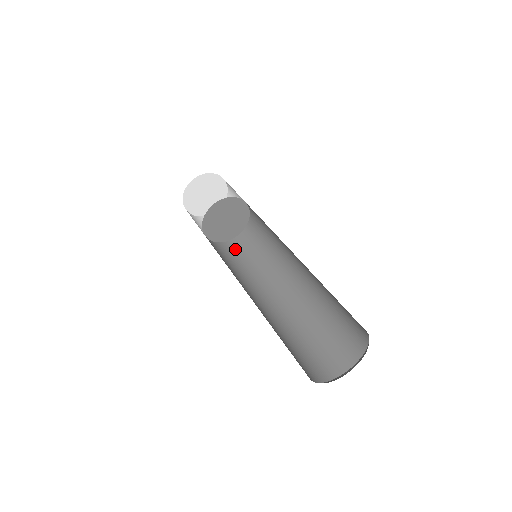
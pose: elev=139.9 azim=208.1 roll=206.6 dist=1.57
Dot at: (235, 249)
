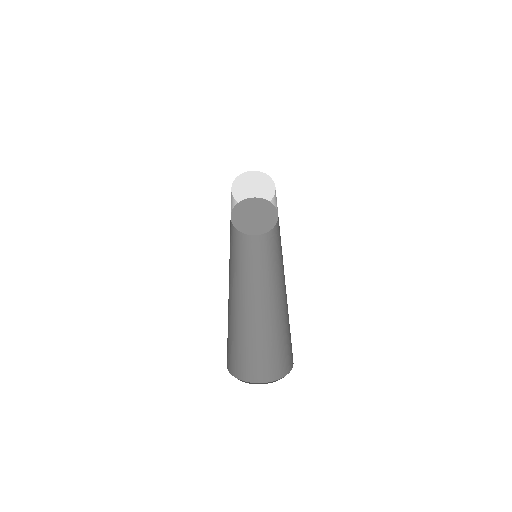
Dot at: (267, 241)
